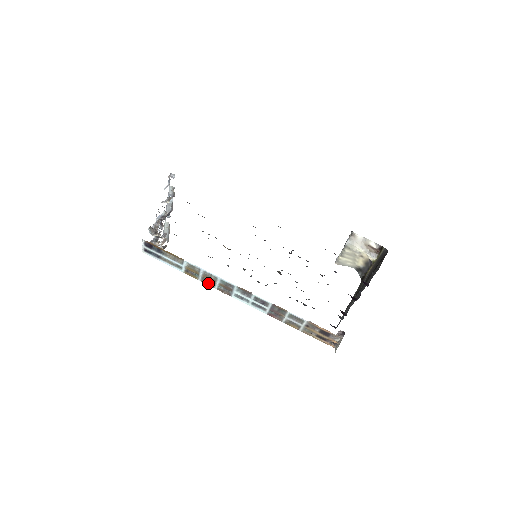
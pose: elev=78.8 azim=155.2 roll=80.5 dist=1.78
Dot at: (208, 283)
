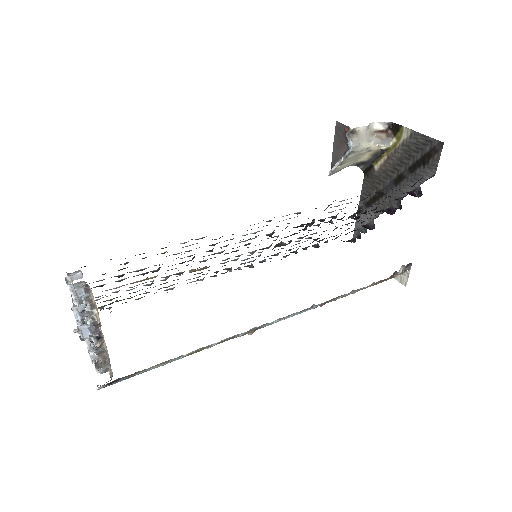
Dot at: occluded
